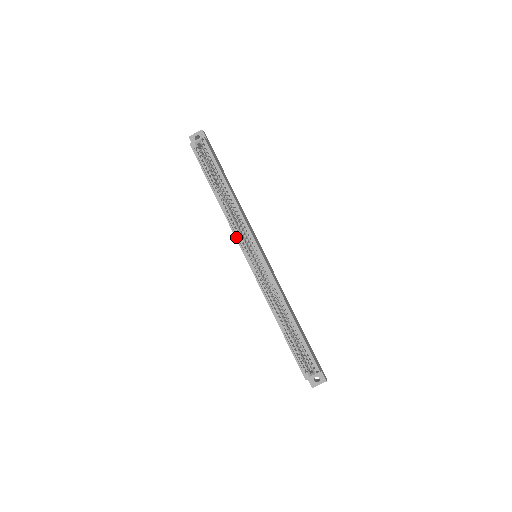
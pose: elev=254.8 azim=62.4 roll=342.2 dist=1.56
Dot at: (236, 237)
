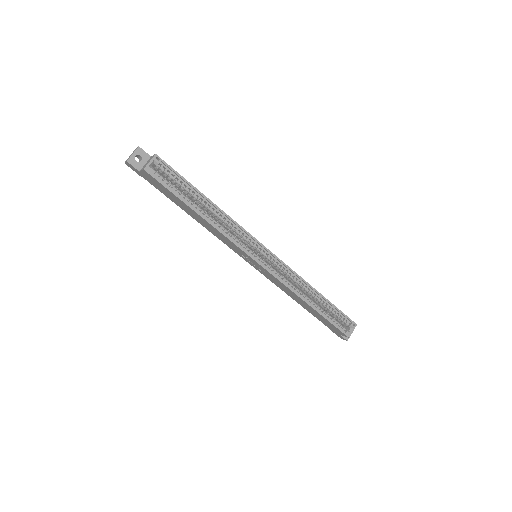
Dot at: (240, 248)
